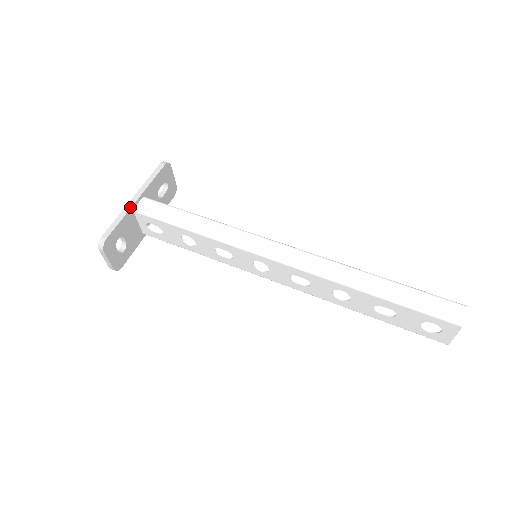
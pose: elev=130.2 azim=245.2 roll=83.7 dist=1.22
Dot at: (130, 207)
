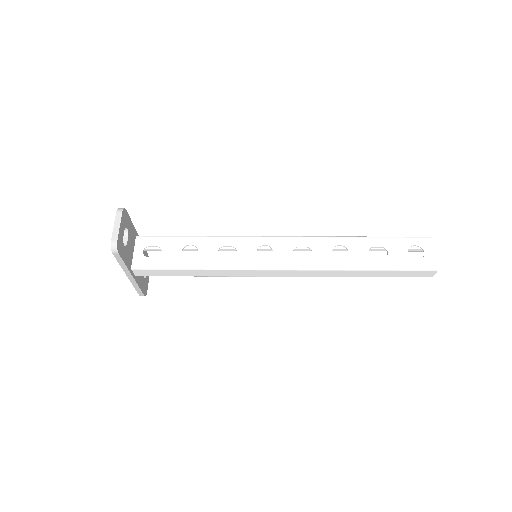
Dot at: (135, 231)
